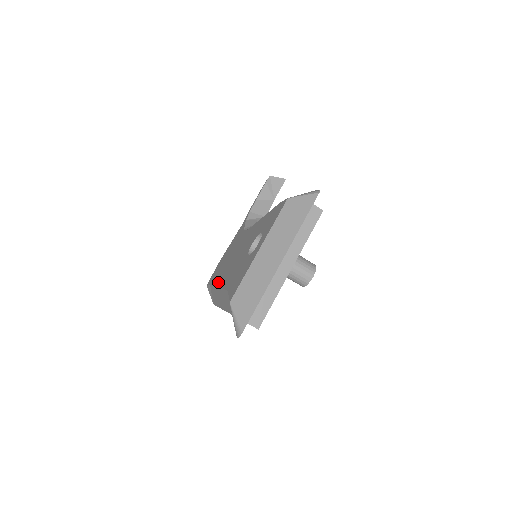
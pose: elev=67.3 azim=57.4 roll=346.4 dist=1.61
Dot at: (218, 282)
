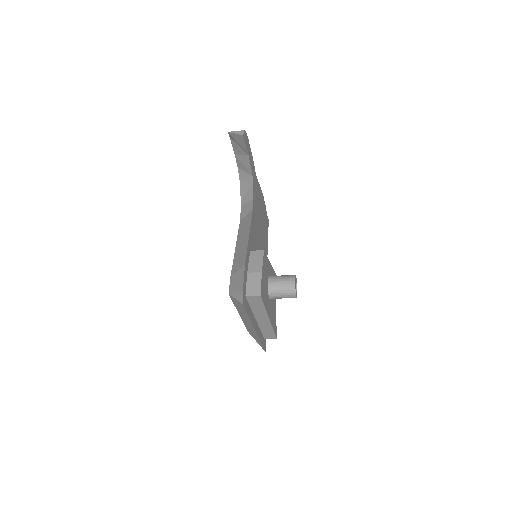
Dot at: occluded
